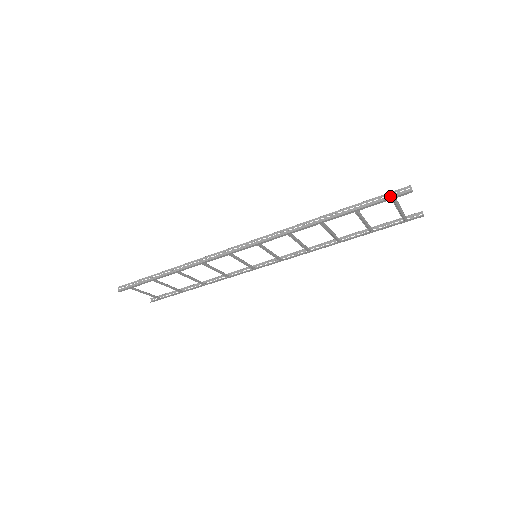
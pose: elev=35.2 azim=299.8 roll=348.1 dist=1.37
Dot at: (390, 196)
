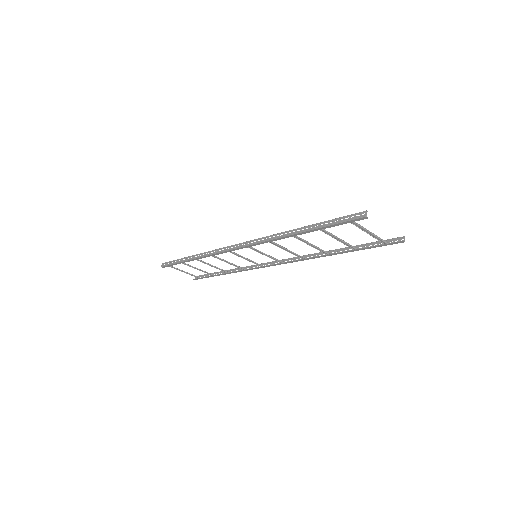
Dot at: (347, 219)
